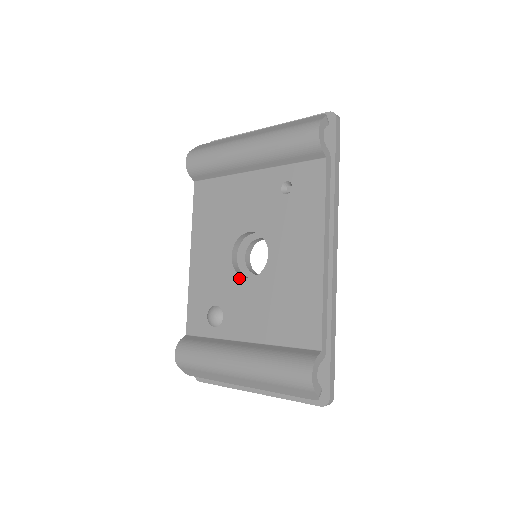
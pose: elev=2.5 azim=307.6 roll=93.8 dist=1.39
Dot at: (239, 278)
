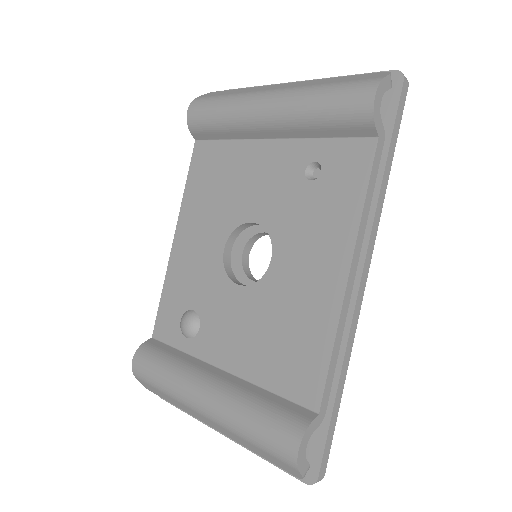
Dot at: (228, 282)
